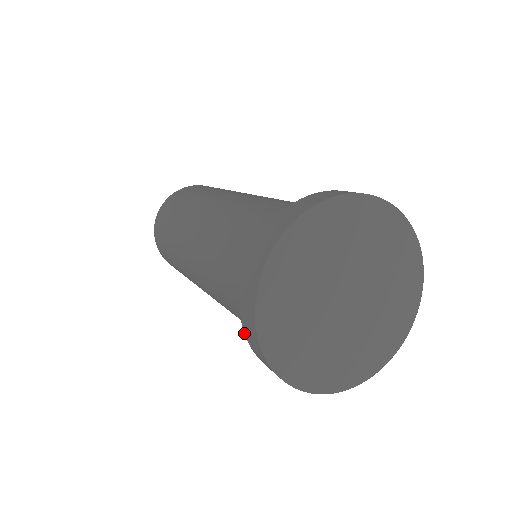
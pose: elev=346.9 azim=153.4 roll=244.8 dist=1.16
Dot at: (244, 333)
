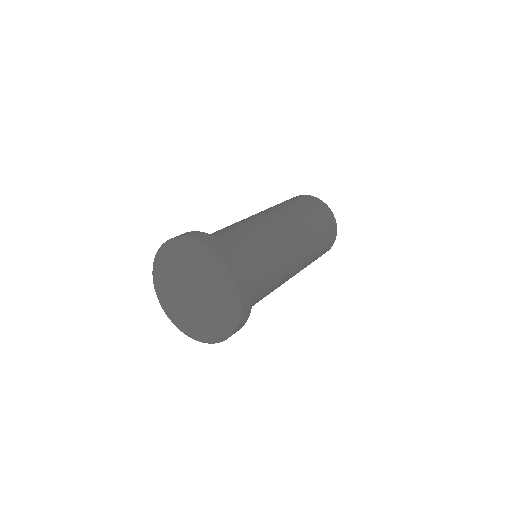
Dot at: occluded
